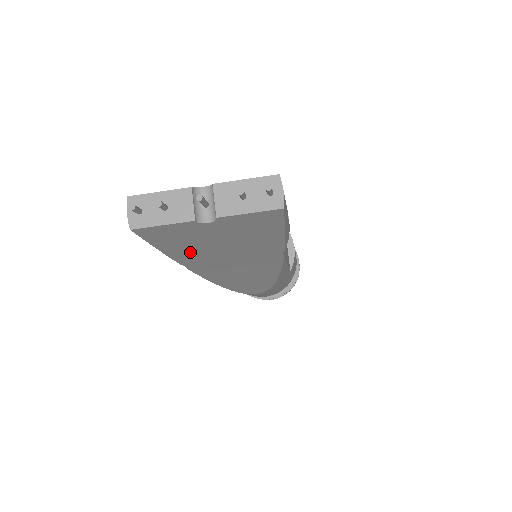
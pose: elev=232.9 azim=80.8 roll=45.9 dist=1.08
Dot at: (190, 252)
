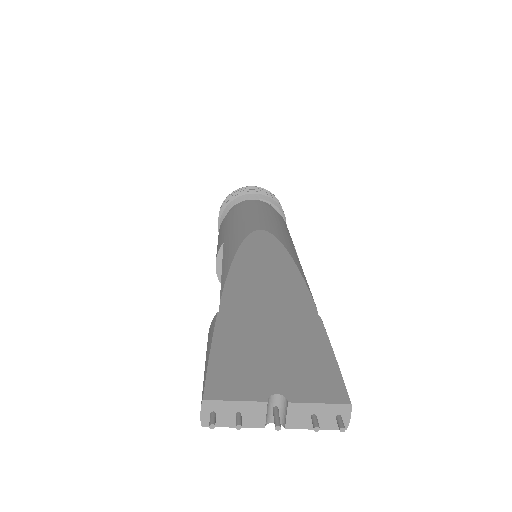
Dot at: occluded
